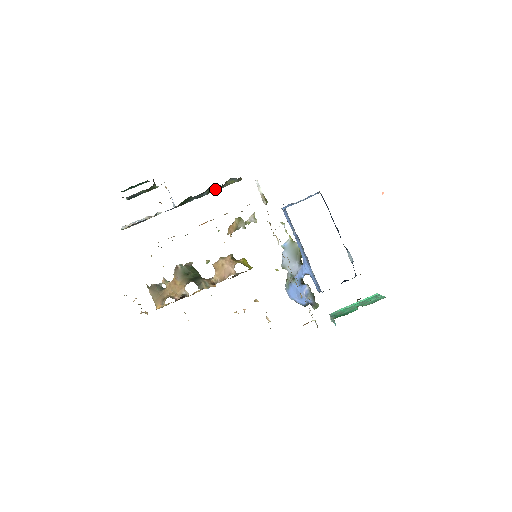
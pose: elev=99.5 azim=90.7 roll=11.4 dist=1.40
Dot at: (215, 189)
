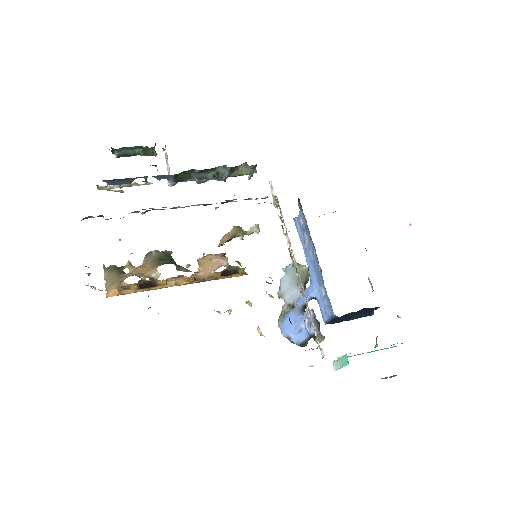
Dot at: (223, 174)
